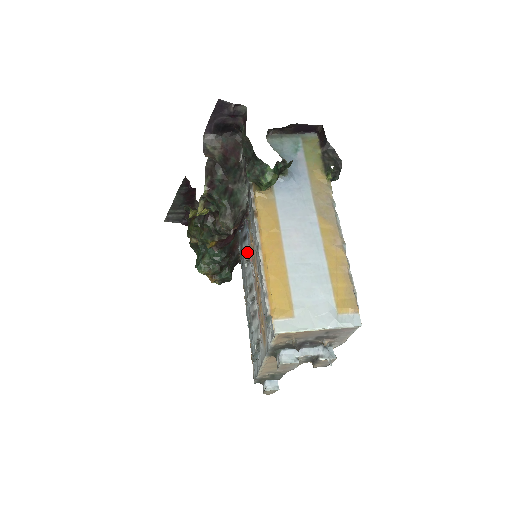
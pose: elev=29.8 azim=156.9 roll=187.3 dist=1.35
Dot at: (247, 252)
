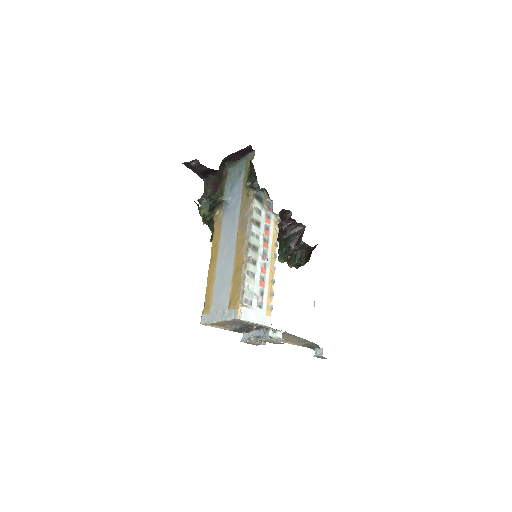
Dot at: occluded
